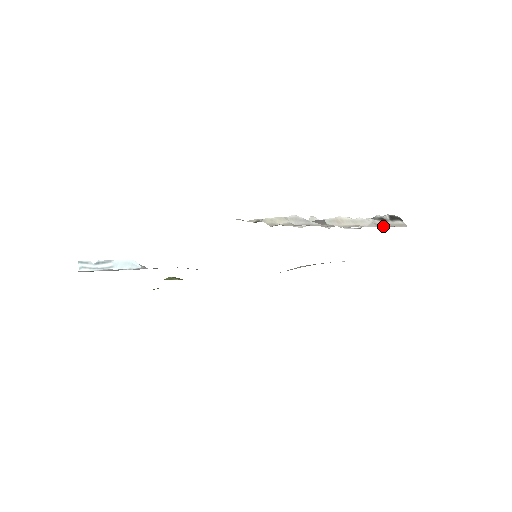
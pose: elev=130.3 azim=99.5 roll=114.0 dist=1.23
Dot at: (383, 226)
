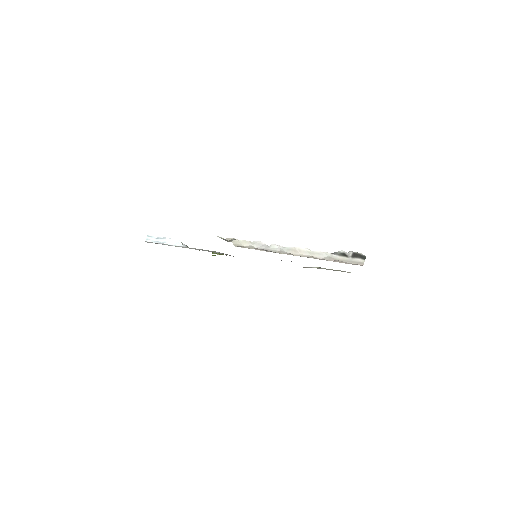
Dot at: (336, 261)
